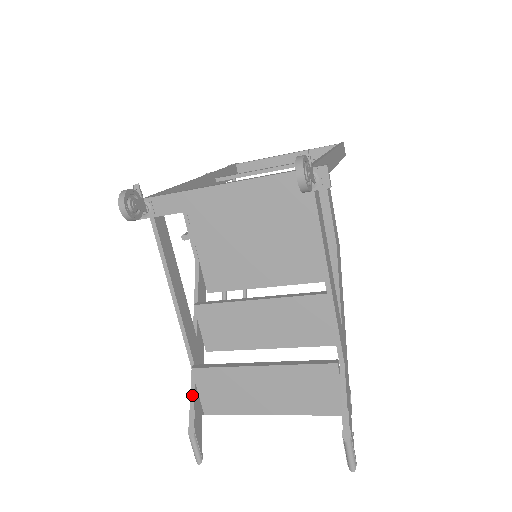
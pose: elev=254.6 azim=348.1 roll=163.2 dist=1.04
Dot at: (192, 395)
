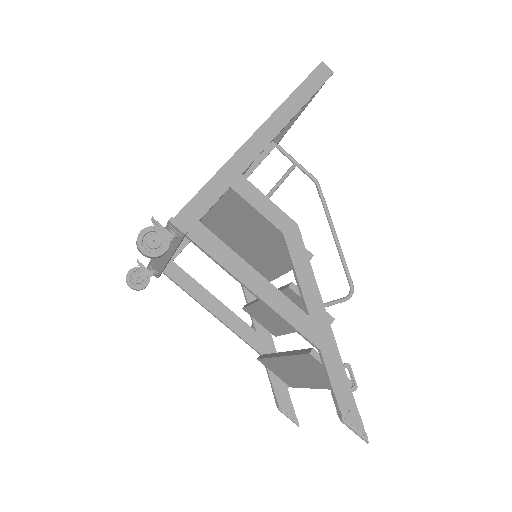
Dot at: (269, 378)
